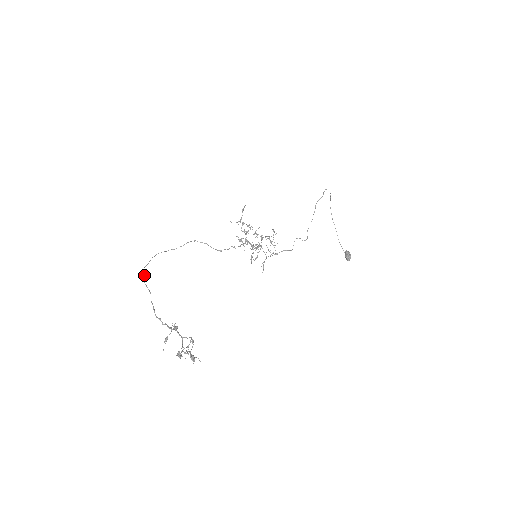
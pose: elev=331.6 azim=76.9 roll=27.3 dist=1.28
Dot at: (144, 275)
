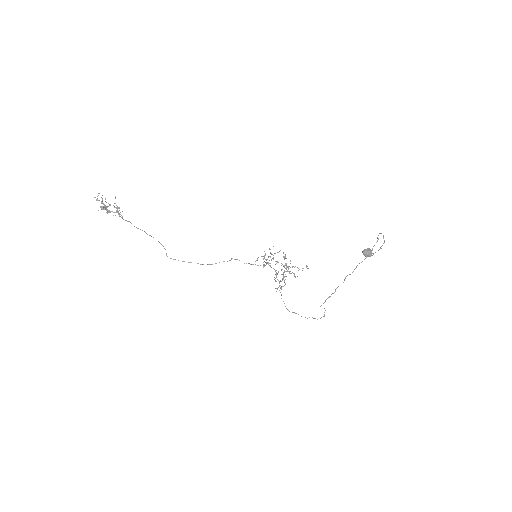
Dot at: occluded
